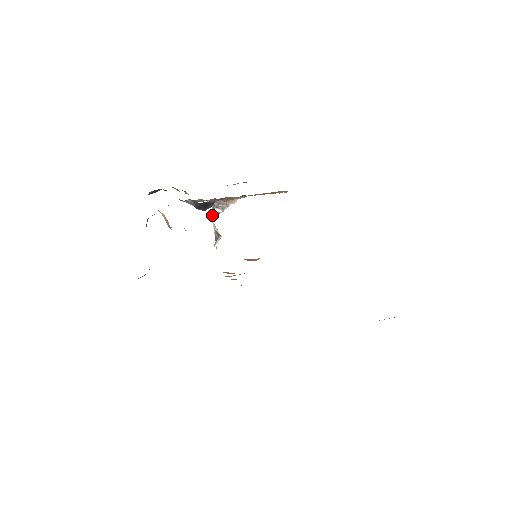
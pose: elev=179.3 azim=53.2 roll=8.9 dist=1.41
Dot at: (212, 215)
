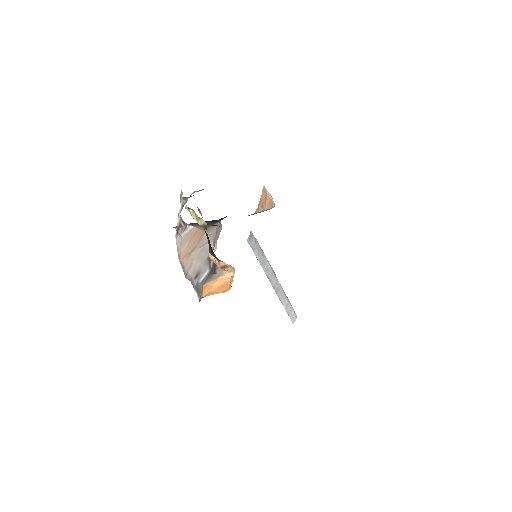
Dot at: (181, 208)
